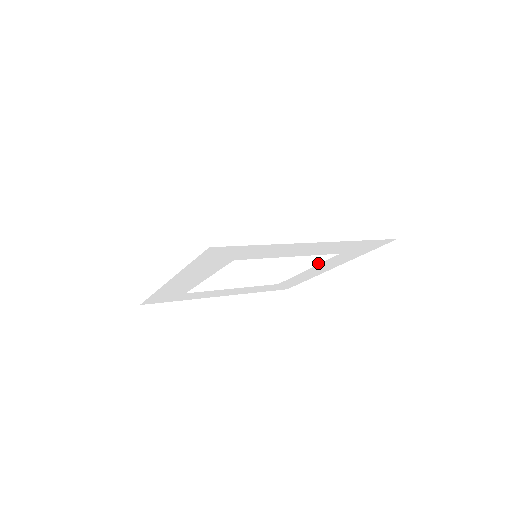
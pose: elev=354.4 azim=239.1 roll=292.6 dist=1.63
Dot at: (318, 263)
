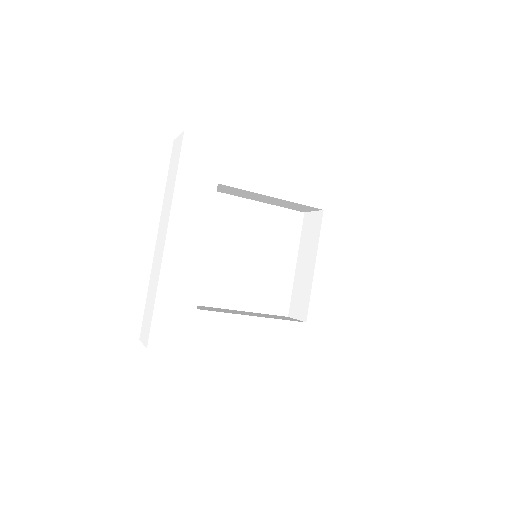
Dot at: (317, 244)
